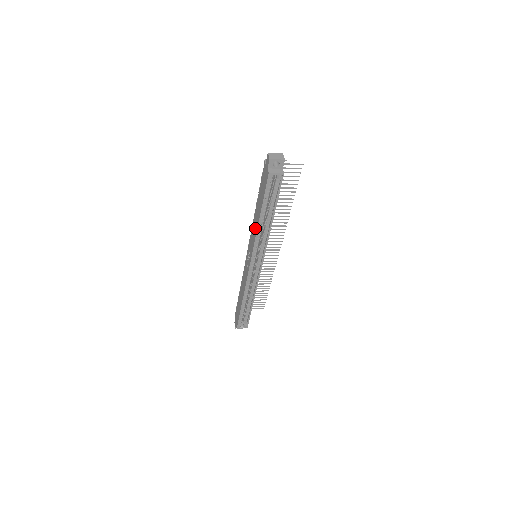
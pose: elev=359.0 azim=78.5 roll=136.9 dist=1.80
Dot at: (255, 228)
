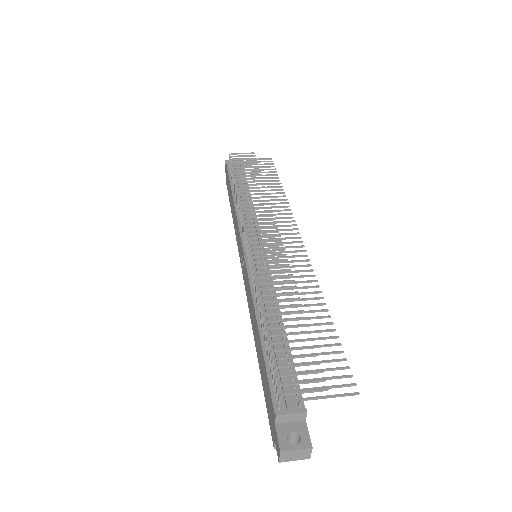
Dot at: (252, 320)
